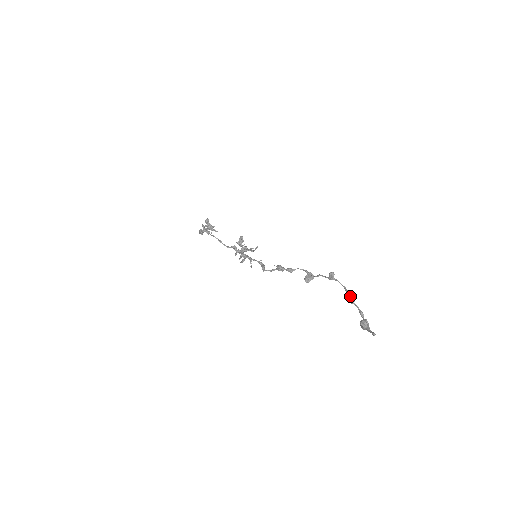
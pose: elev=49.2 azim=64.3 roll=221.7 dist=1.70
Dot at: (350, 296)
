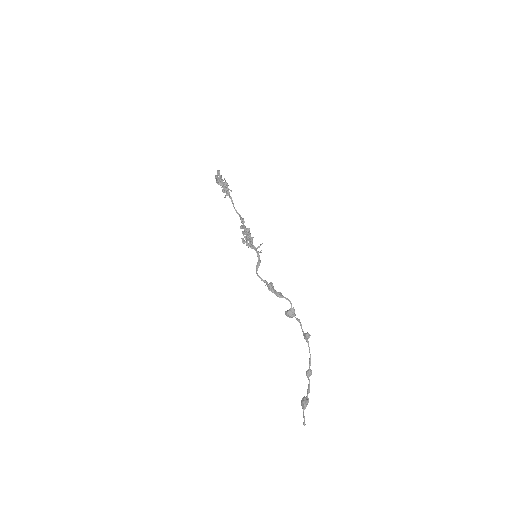
Dot at: (309, 372)
